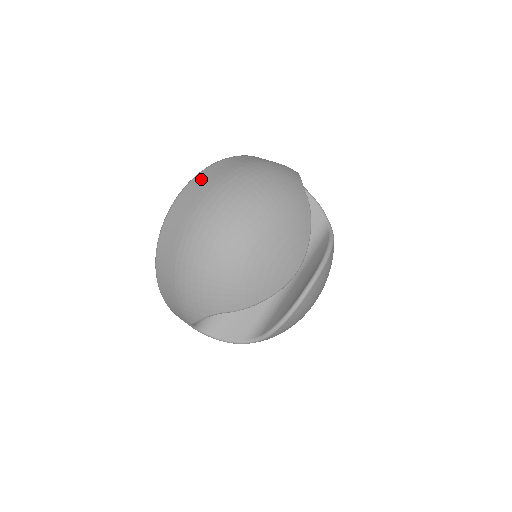
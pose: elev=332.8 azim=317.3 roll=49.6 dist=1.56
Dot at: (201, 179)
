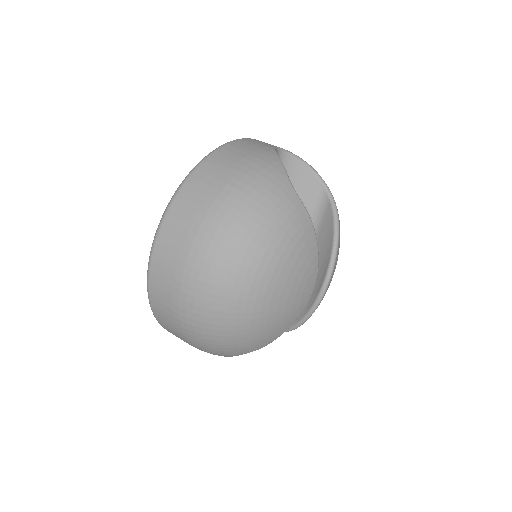
Dot at: (171, 230)
